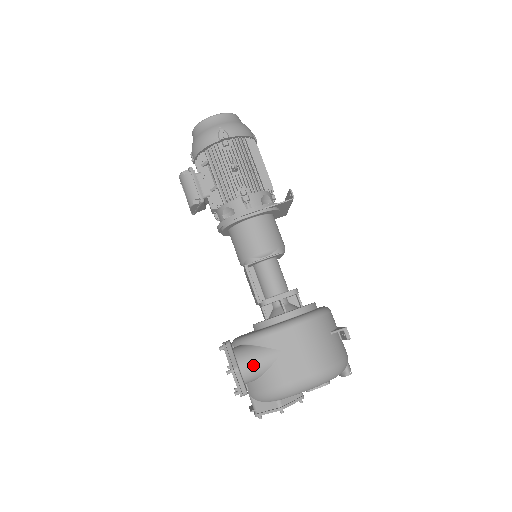
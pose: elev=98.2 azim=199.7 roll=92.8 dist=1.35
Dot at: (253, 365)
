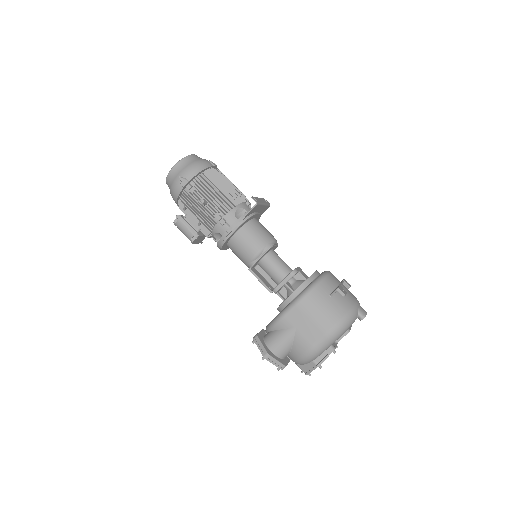
Dot at: (280, 345)
